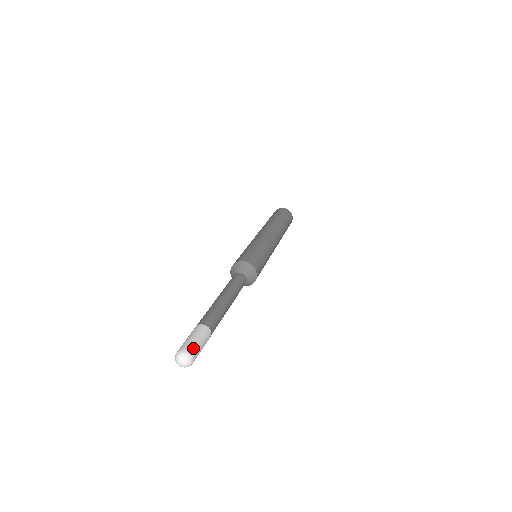
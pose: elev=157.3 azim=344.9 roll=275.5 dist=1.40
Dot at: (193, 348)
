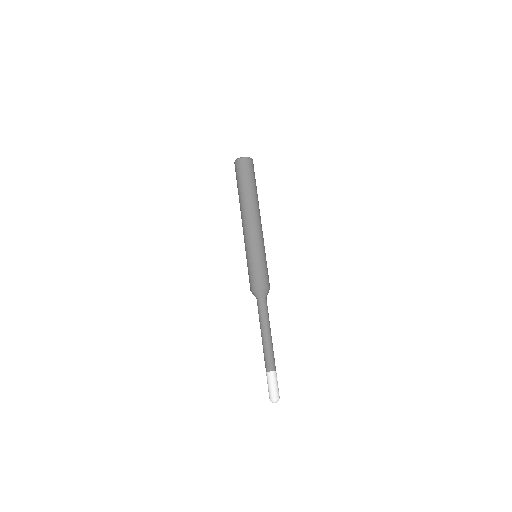
Dot at: (278, 394)
